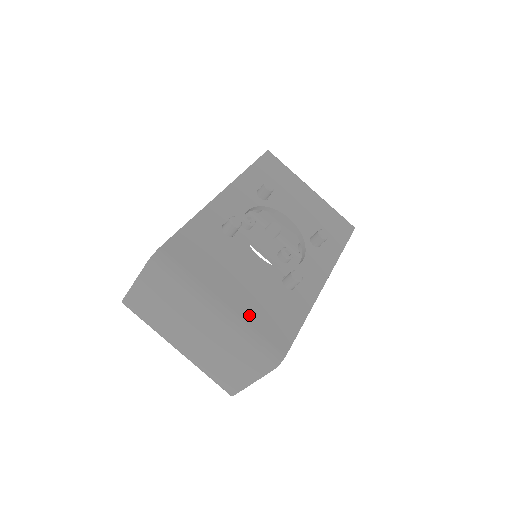
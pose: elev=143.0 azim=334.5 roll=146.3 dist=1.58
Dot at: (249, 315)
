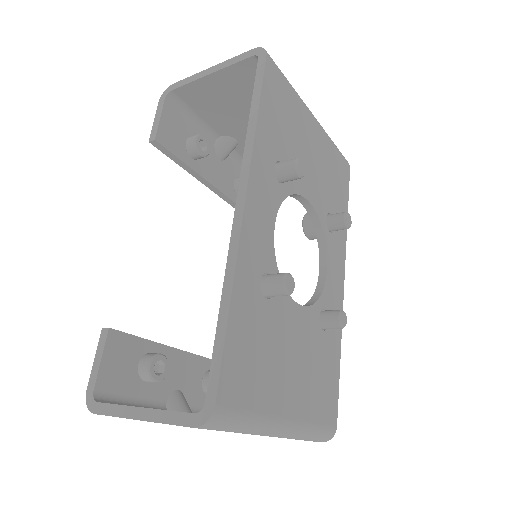
Dot at: (308, 410)
